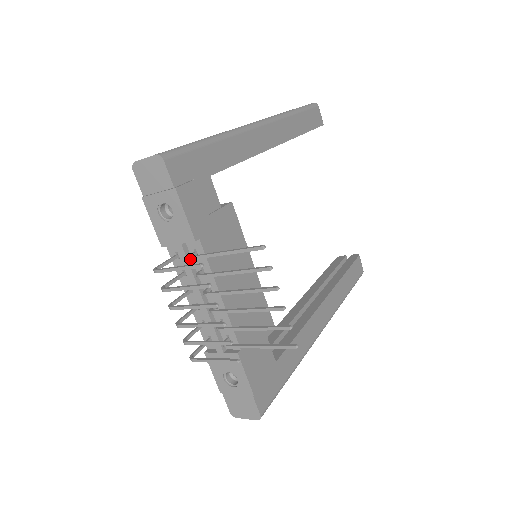
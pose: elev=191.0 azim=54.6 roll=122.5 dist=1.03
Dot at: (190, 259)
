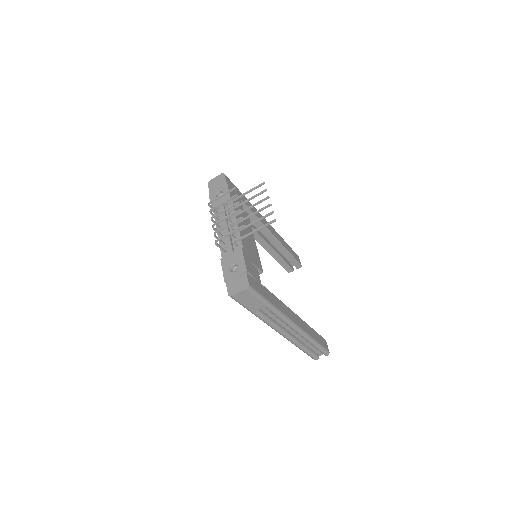
Dot at: (227, 204)
